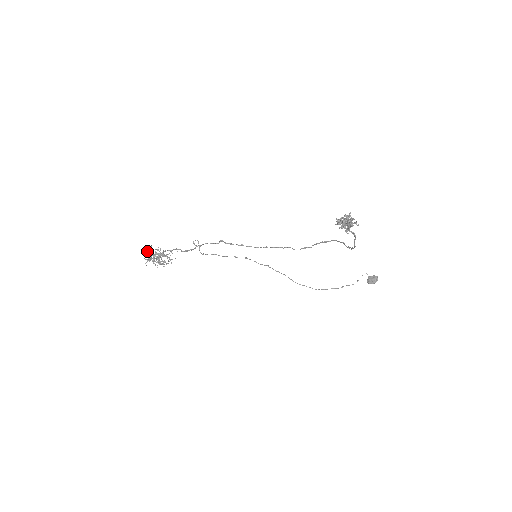
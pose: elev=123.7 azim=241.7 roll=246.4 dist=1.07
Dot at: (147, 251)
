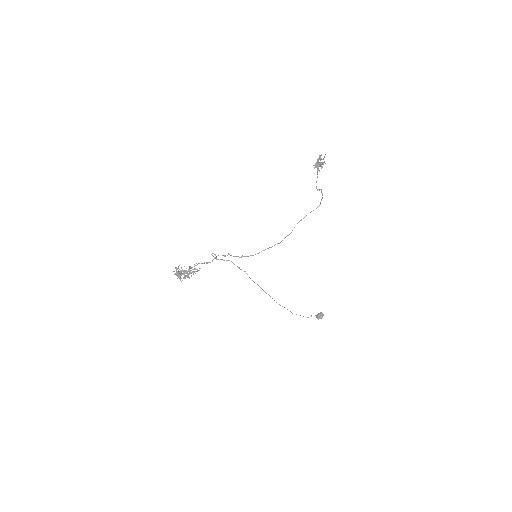
Dot at: (177, 269)
